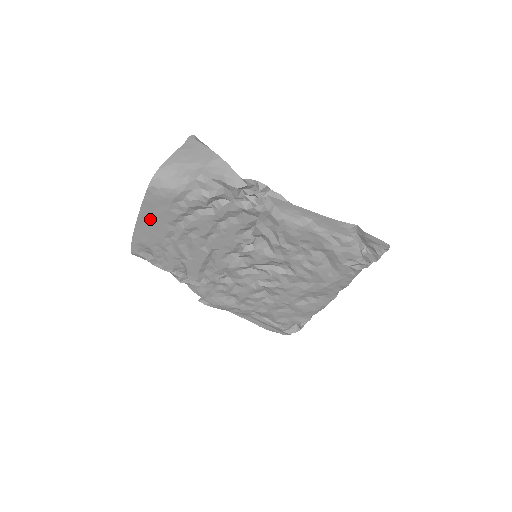
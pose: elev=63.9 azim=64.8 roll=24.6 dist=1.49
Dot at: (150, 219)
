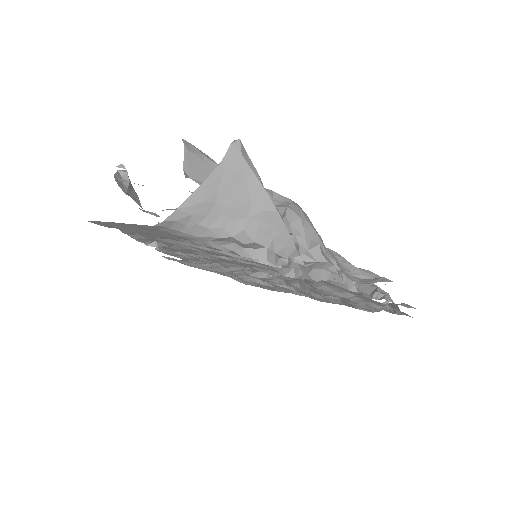
Dot at: (137, 228)
